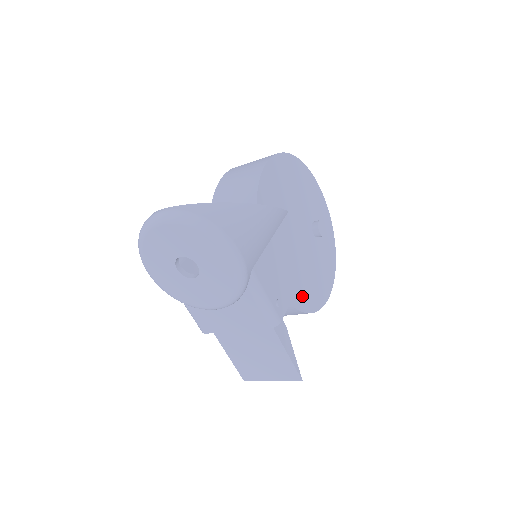
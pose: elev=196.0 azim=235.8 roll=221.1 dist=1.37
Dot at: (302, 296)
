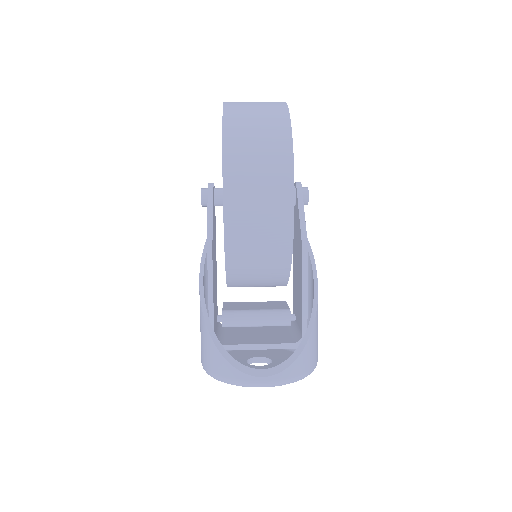
Dot at: occluded
